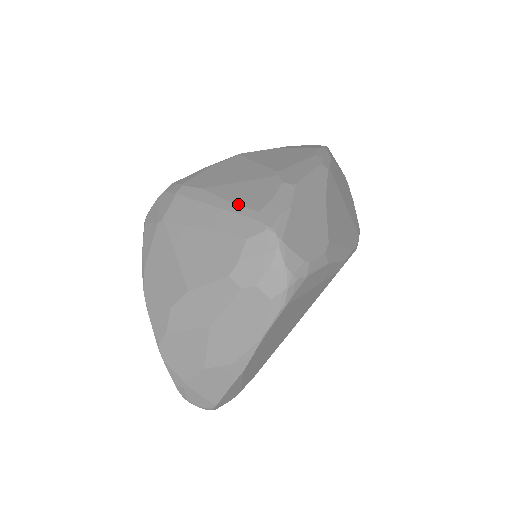
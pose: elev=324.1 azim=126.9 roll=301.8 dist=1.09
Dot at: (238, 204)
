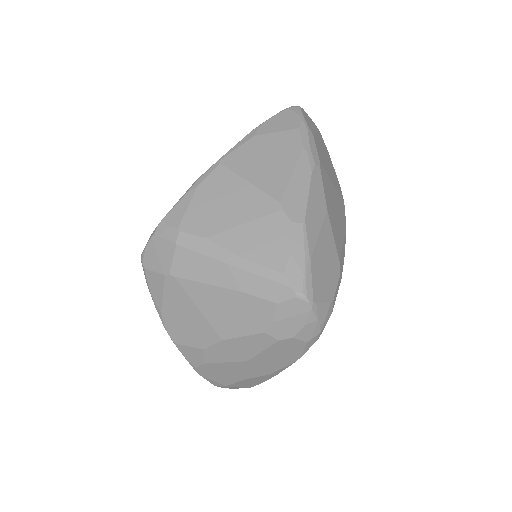
Dot at: (257, 263)
